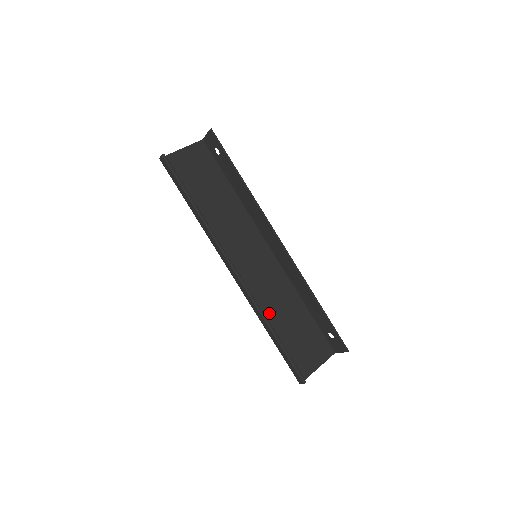
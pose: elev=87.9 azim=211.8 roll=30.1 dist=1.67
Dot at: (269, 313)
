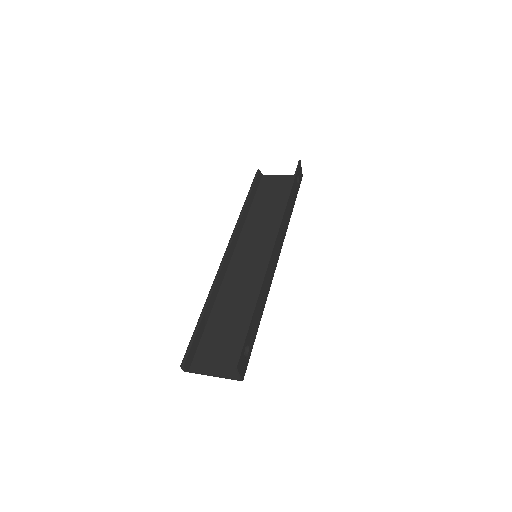
Dot at: (222, 300)
